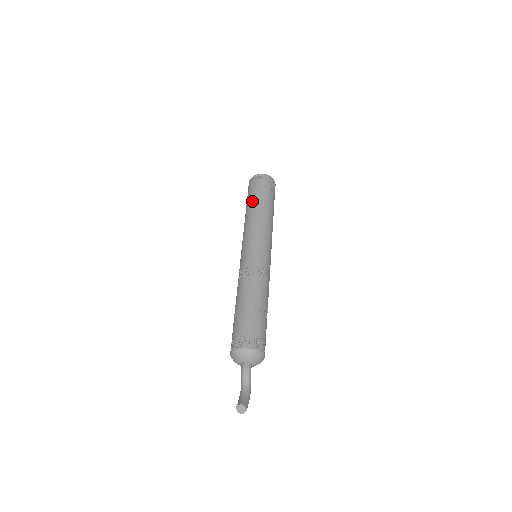
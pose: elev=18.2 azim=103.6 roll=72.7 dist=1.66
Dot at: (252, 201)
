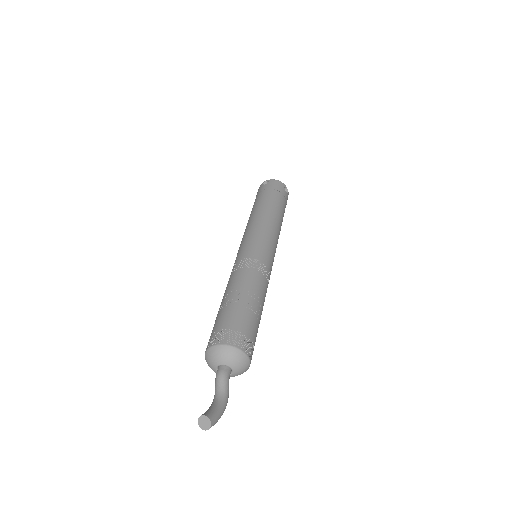
Dot at: (255, 204)
